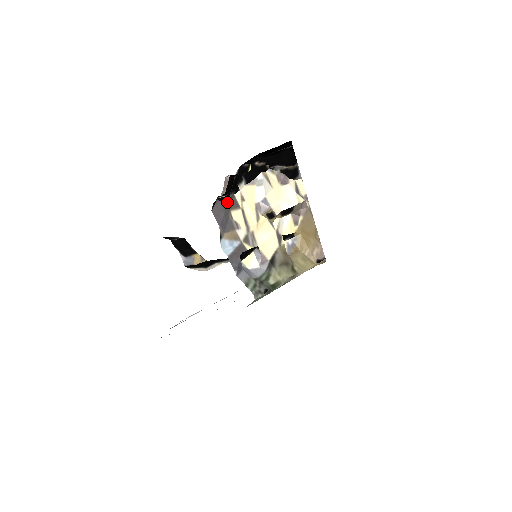
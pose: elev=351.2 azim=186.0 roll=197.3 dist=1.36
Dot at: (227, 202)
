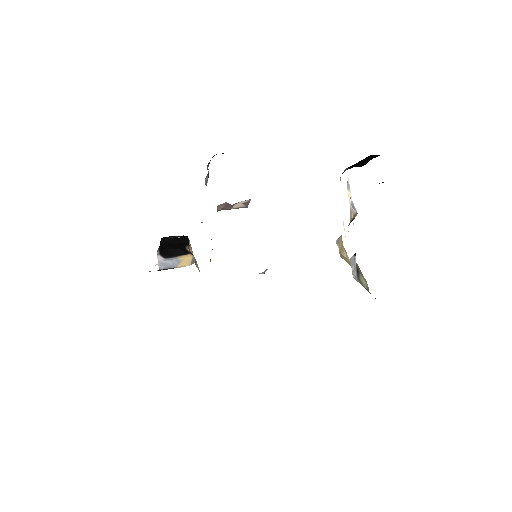
Dot at: occluded
